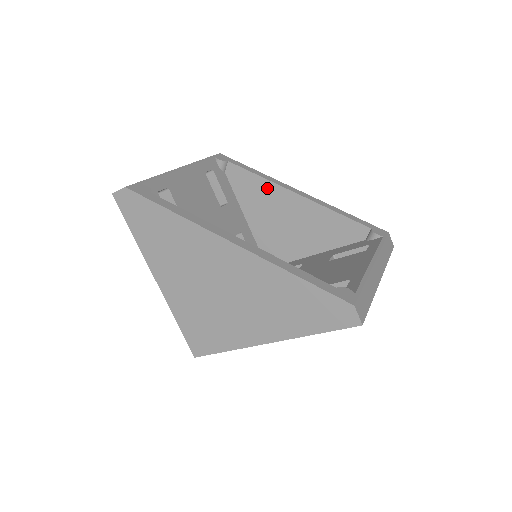
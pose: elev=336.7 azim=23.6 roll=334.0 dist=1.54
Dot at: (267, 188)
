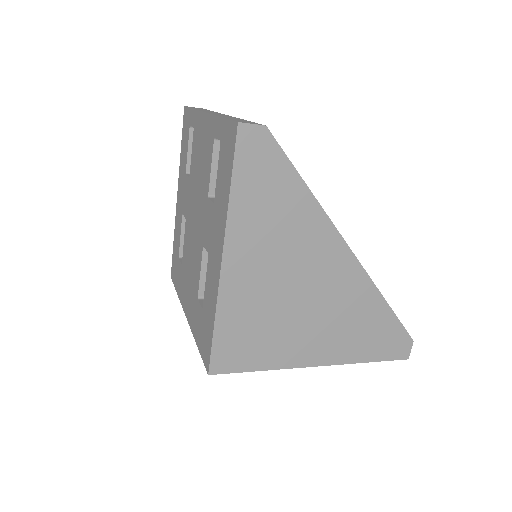
Dot at: occluded
